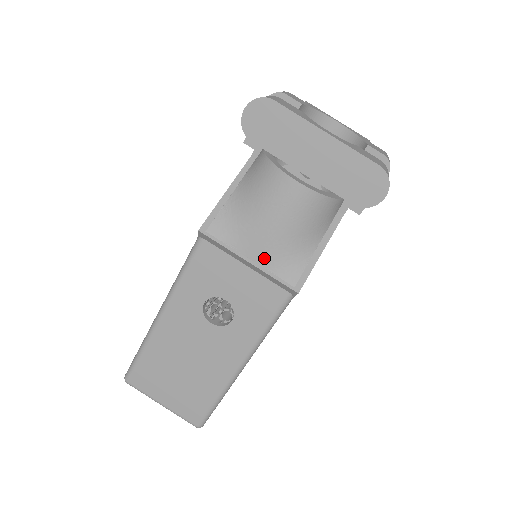
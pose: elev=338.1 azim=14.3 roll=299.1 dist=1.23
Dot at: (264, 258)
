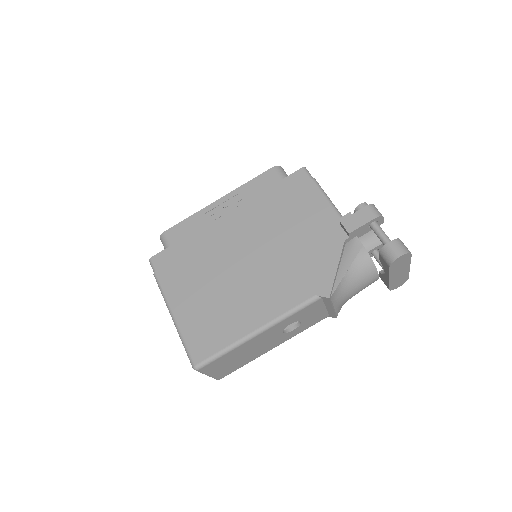
Dot at: (339, 306)
